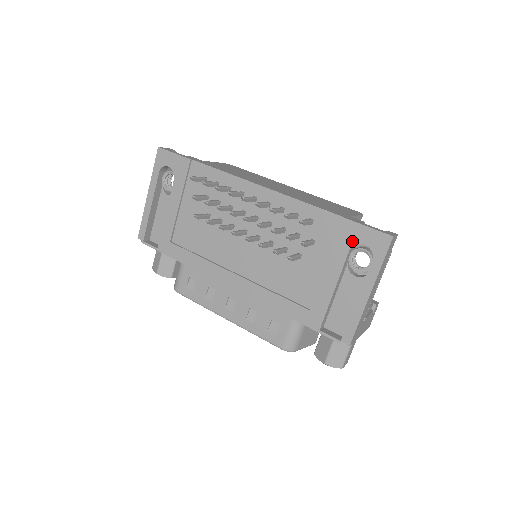
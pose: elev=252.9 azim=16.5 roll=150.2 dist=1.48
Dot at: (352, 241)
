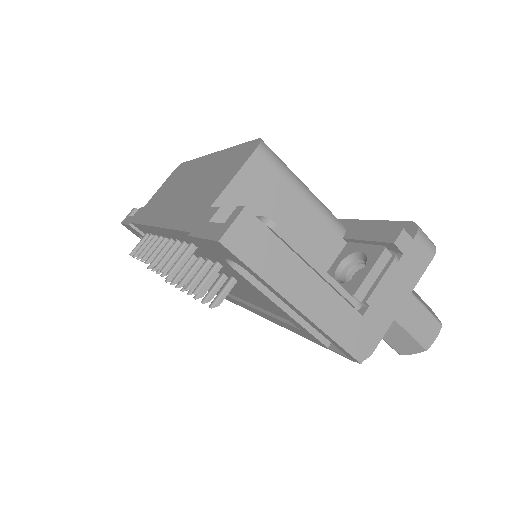
Dot at: (220, 258)
